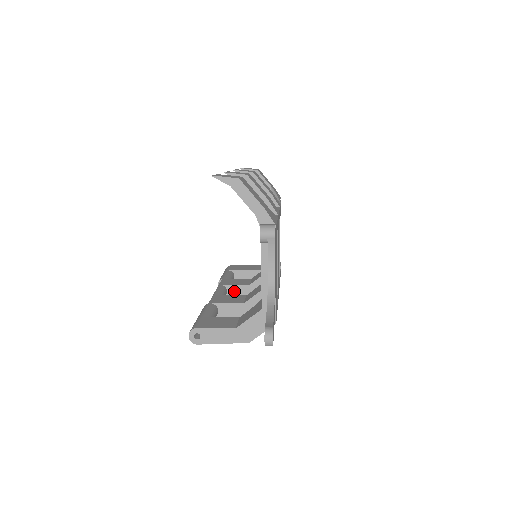
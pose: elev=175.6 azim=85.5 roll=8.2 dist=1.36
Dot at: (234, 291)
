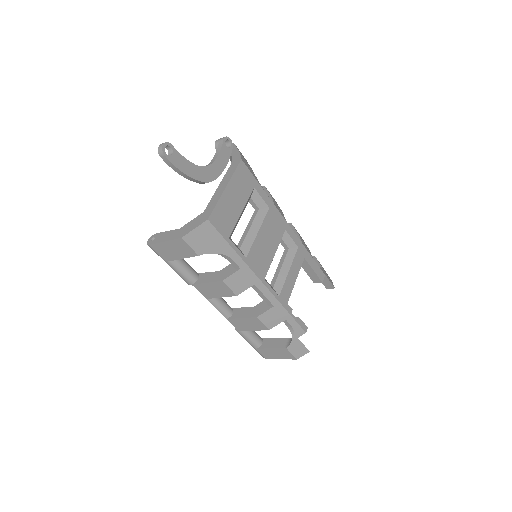
Dot at: (238, 313)
